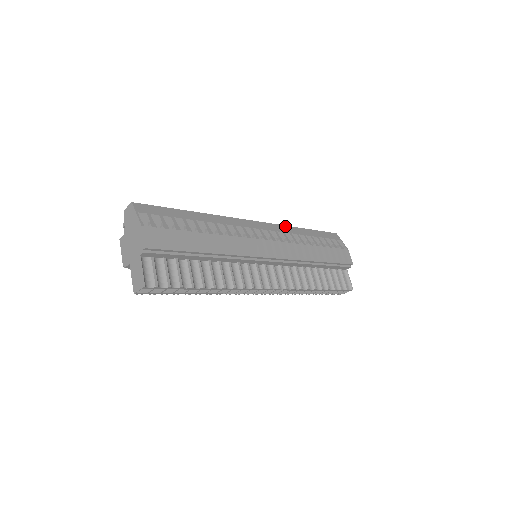
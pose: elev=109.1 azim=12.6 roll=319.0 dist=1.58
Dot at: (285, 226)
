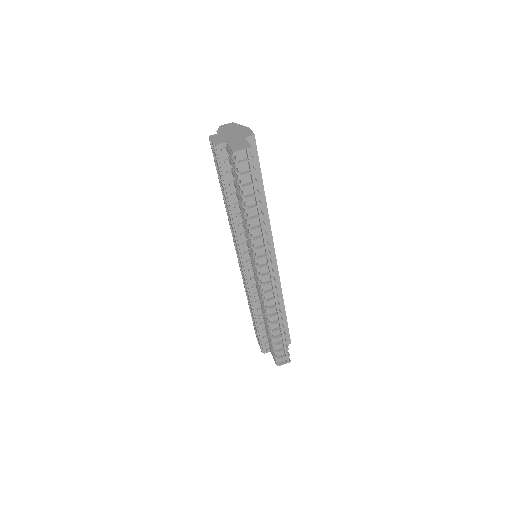
Dot at: occluded
